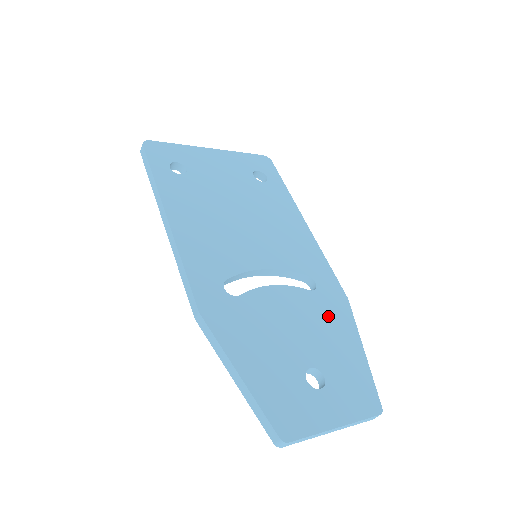
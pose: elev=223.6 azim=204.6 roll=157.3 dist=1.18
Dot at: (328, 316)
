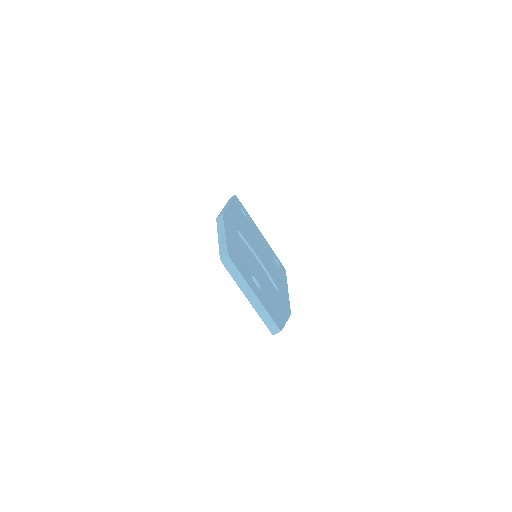
Dot at: (277, 297)
